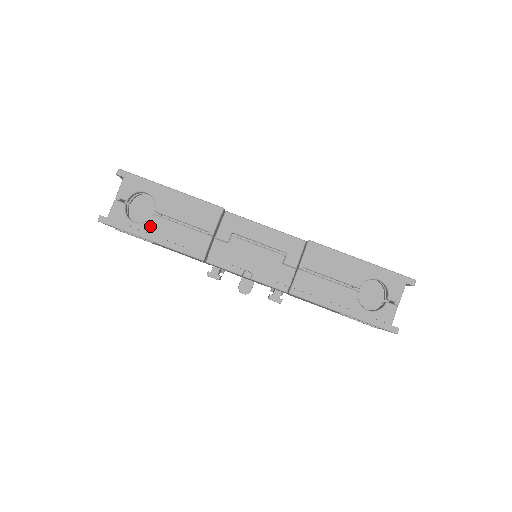
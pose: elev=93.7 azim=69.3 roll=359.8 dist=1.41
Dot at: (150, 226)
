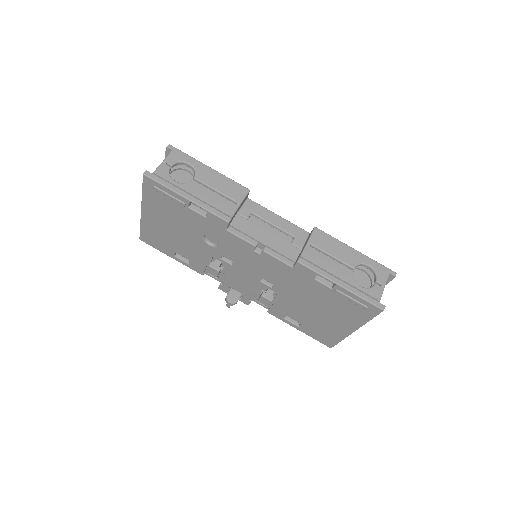
Dot at: (188, 187)
